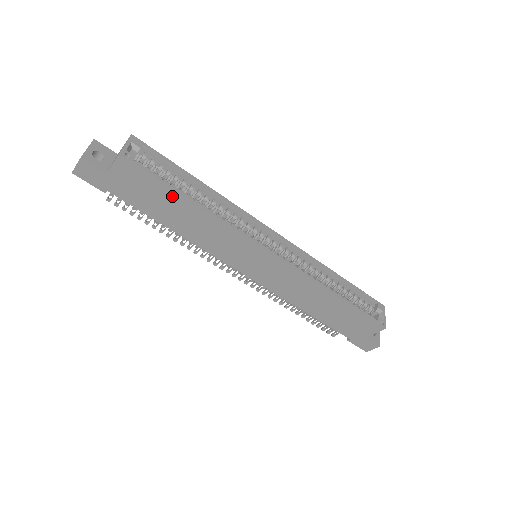
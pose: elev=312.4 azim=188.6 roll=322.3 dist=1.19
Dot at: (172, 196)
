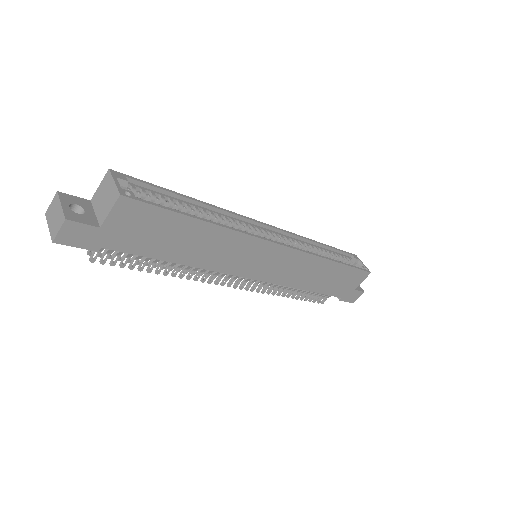
Dot at: (182, 223)
